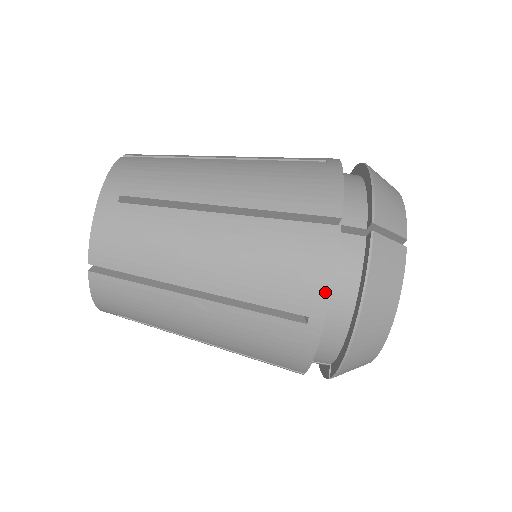
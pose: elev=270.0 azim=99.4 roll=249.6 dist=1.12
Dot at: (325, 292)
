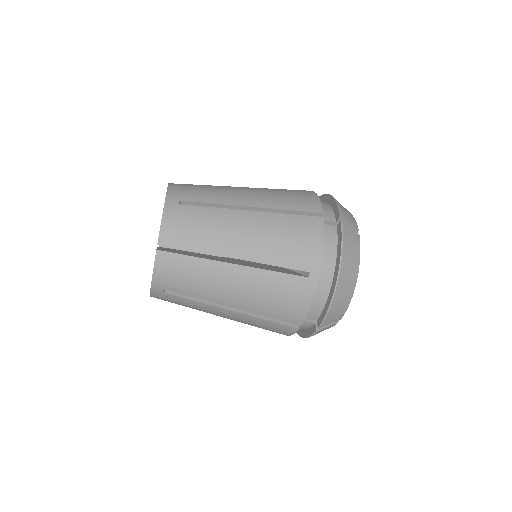
Dot at: occluded
